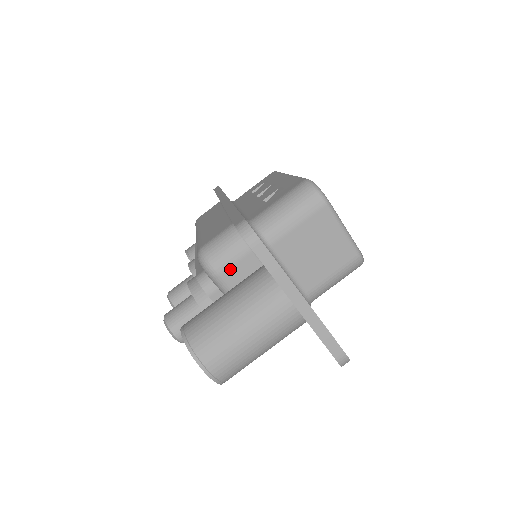
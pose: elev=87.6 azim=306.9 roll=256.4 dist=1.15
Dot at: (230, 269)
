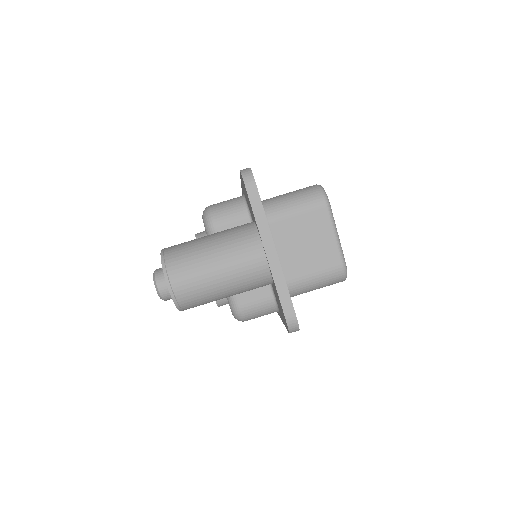
Dot at: (225, 226)
